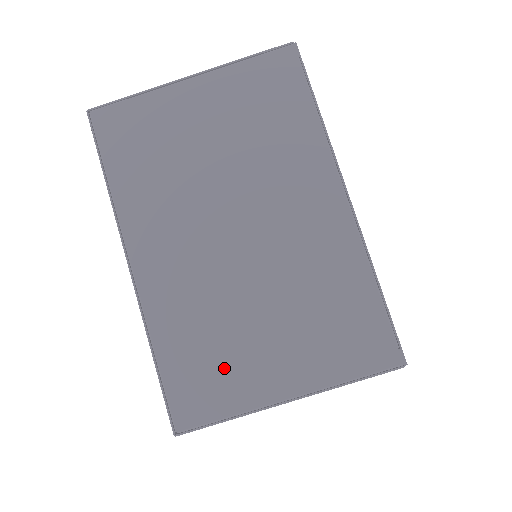
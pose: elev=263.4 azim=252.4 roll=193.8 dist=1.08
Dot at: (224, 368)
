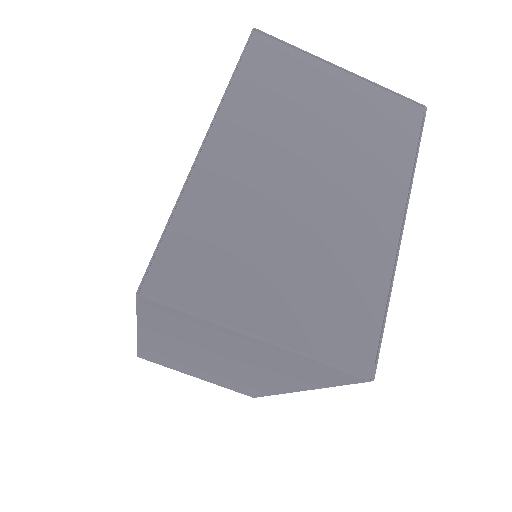
Dot at: (223, 272)
